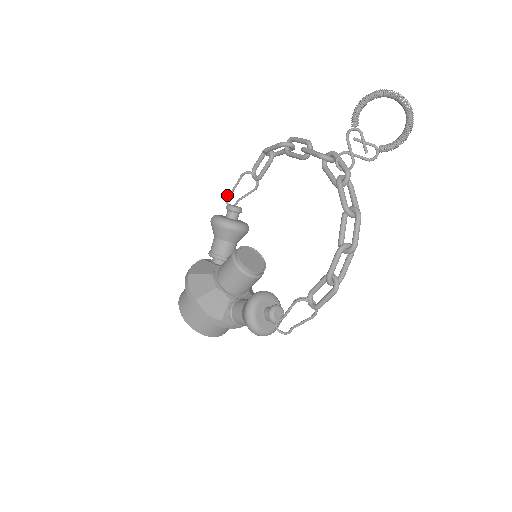
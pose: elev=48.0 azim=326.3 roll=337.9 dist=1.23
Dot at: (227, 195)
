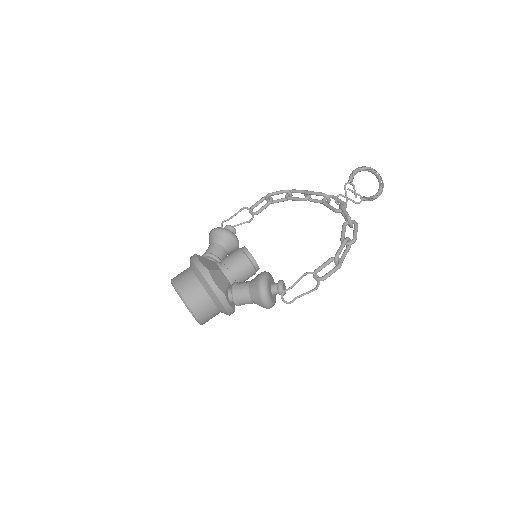
Dot at: (224, 221)
